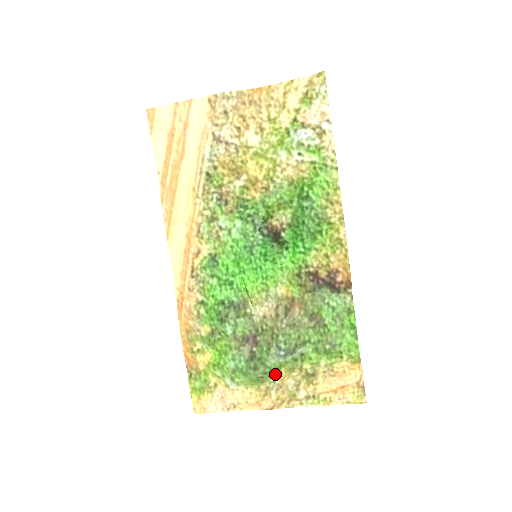
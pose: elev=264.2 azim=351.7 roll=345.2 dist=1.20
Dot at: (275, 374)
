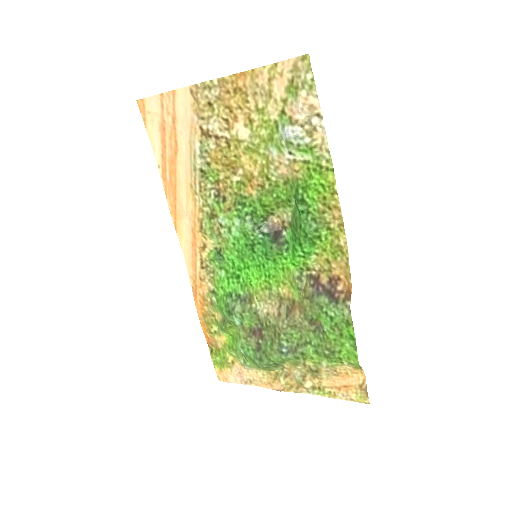
Dot at: (281, 365)
